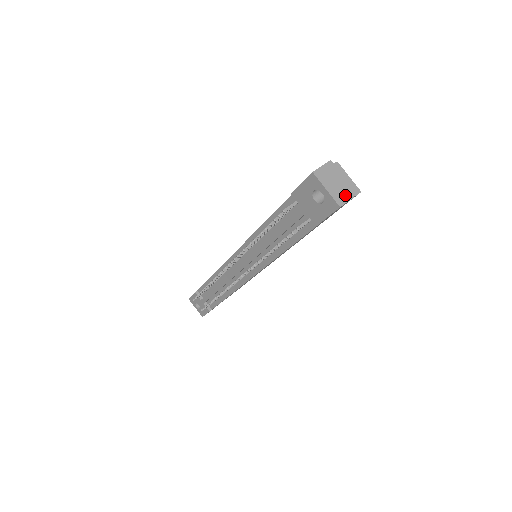
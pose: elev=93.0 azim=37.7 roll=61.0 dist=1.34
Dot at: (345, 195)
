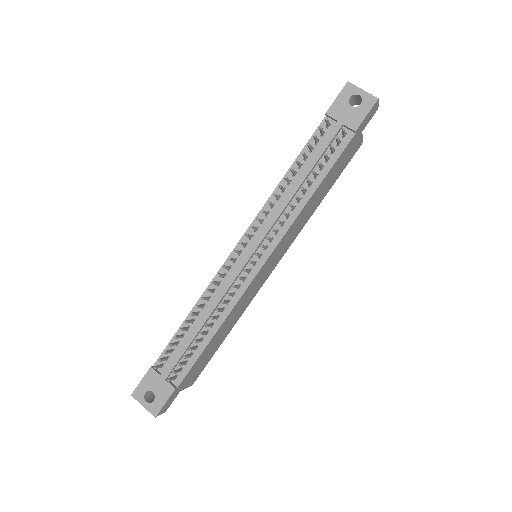
Dot at: occluded
